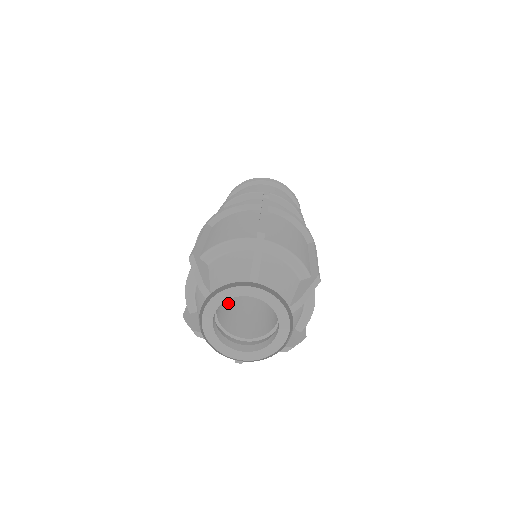
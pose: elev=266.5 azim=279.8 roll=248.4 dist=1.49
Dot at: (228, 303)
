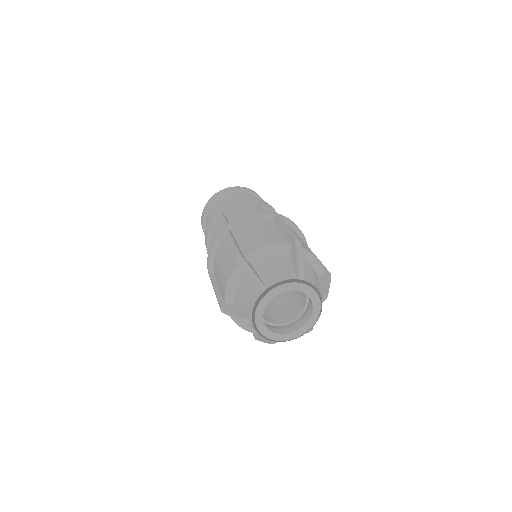
Dot at: (270, 304)
